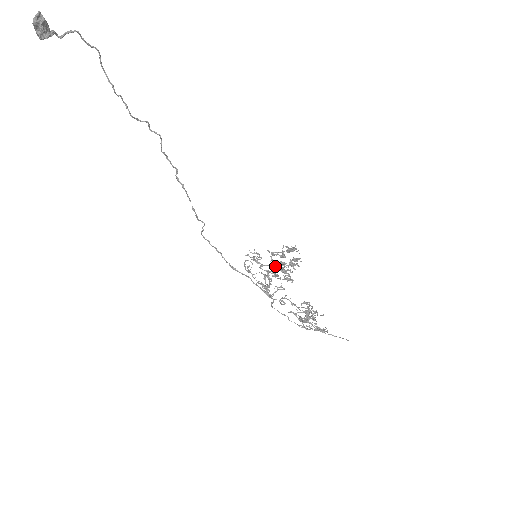
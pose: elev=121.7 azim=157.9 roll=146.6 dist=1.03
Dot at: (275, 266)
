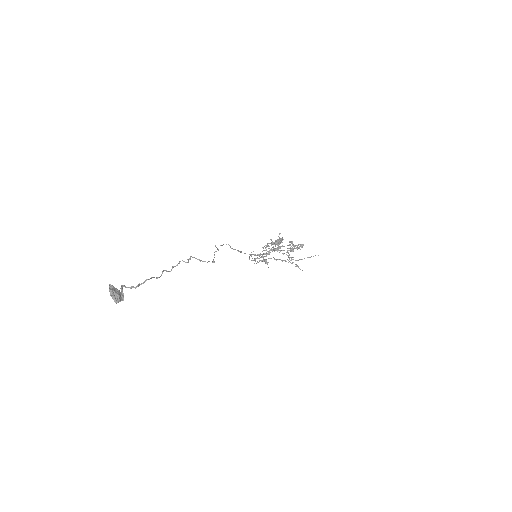
Dot at: occluded
